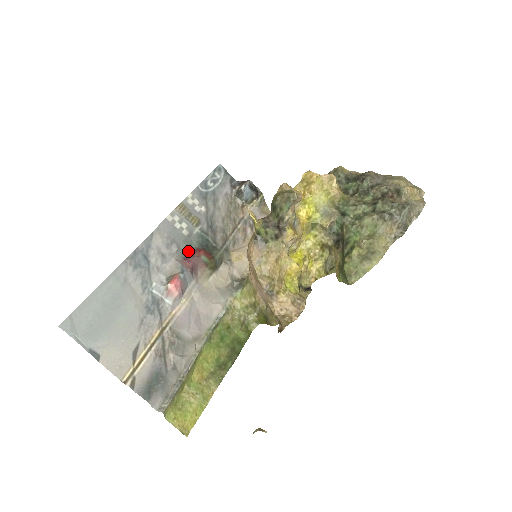
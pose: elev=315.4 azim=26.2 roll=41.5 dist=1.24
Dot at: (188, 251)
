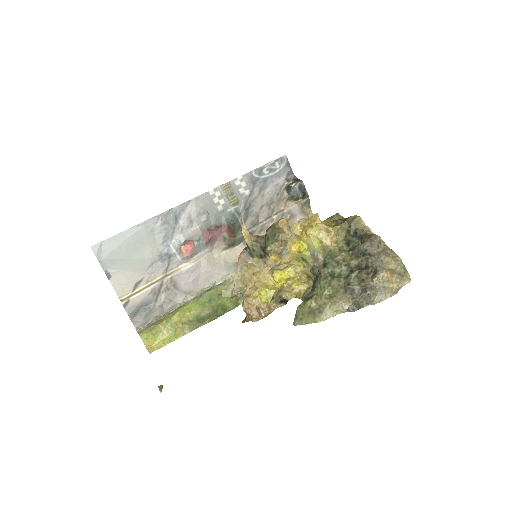
Dot at: (215, 224)
